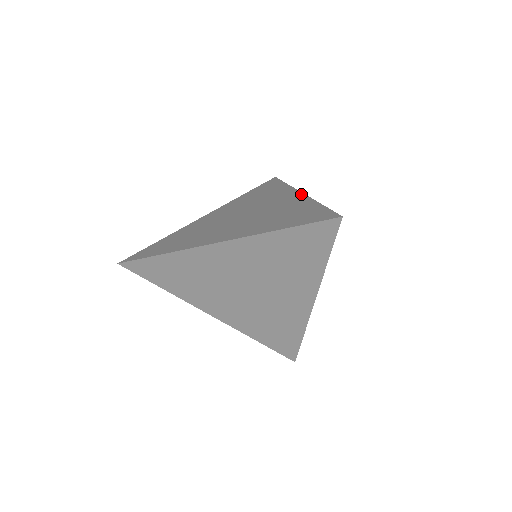
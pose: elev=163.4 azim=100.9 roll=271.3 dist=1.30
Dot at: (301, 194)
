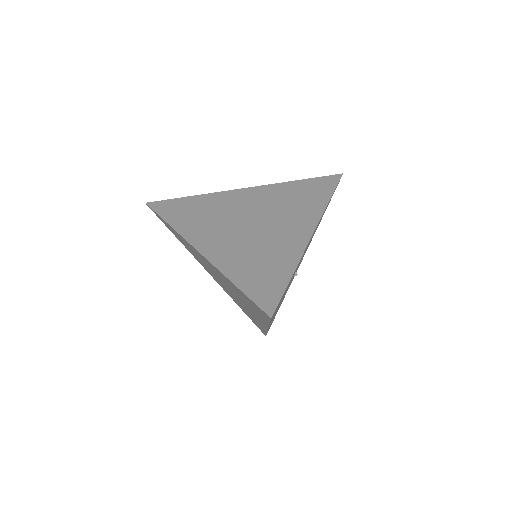
Dot at: (308, 238)
